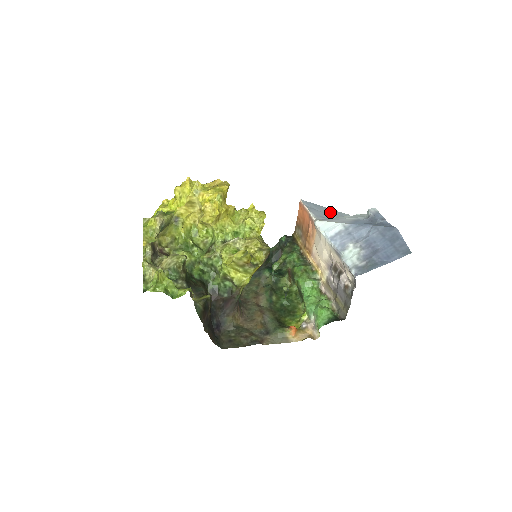
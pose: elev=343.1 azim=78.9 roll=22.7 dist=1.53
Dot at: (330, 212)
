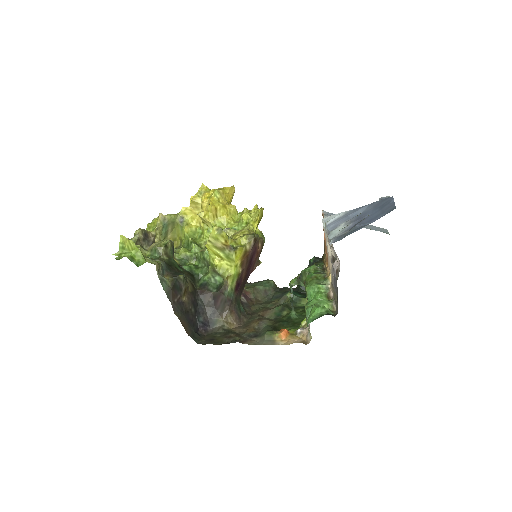
Dot at: occluded
